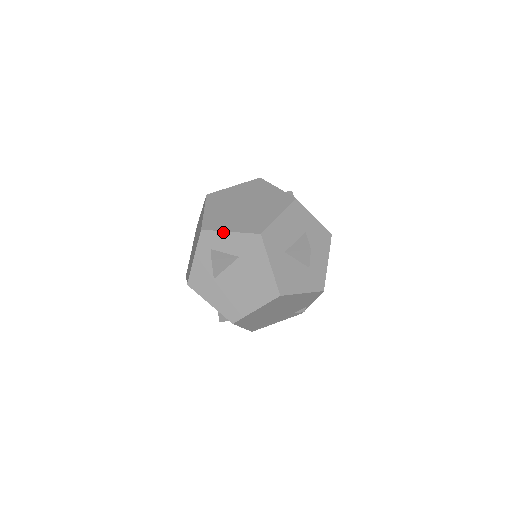
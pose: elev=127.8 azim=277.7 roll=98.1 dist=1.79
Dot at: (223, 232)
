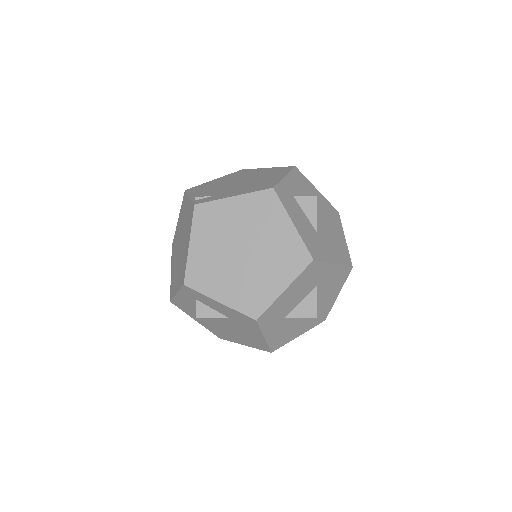
Dot at: (211, 299)
